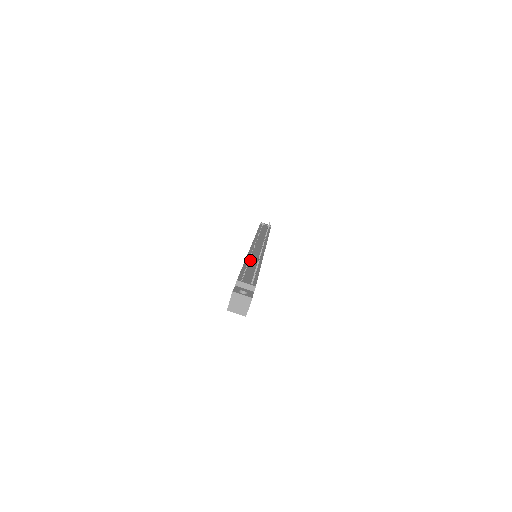
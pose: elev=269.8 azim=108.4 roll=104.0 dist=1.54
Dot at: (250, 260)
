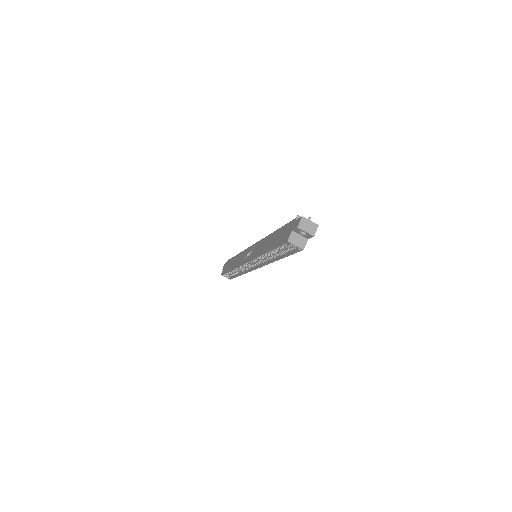
Dot at: occluded
